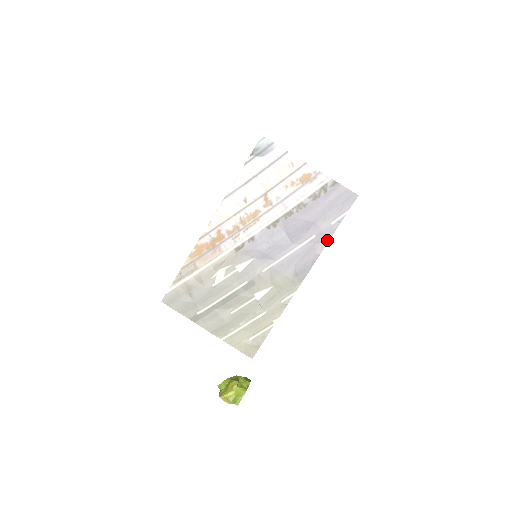
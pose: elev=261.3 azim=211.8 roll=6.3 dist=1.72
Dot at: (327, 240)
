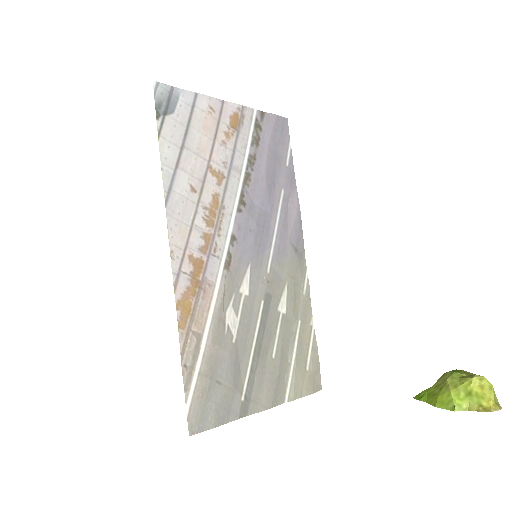
Dot at: (295, 187)
